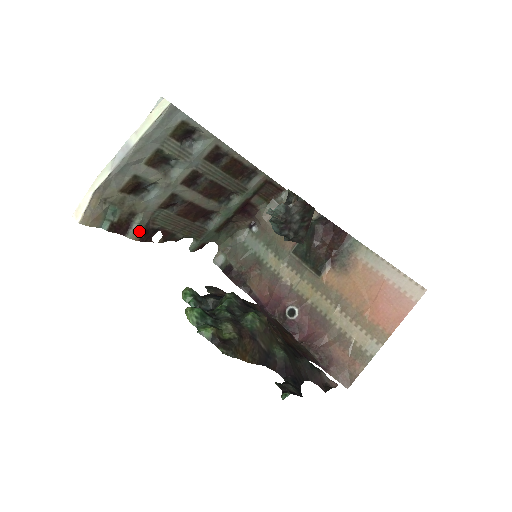
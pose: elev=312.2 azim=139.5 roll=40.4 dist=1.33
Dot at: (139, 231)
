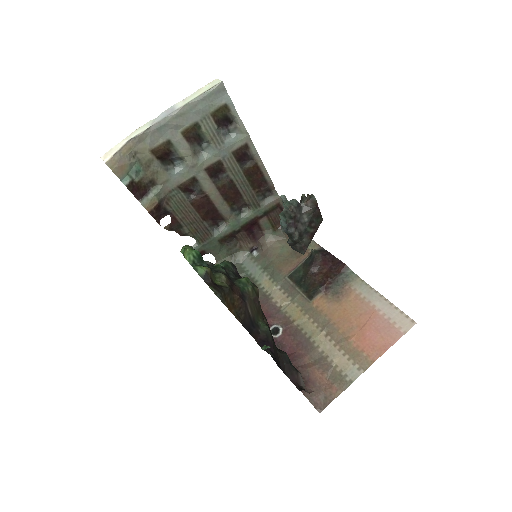
Dot at: (153, 202)
